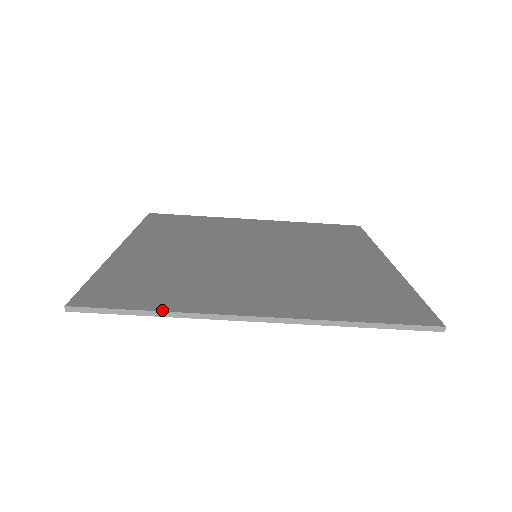
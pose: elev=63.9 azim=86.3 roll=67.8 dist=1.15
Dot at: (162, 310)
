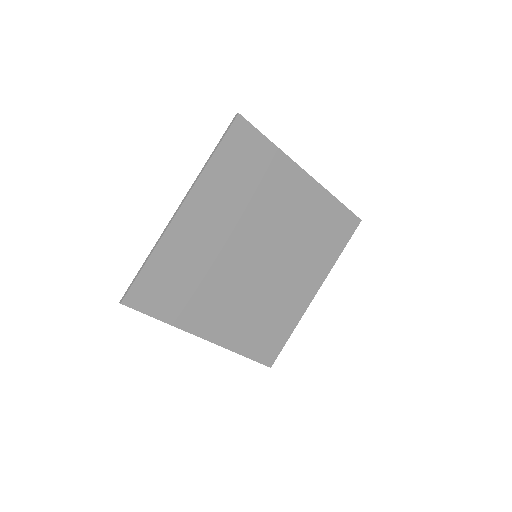
Dot at: (166, 322)
